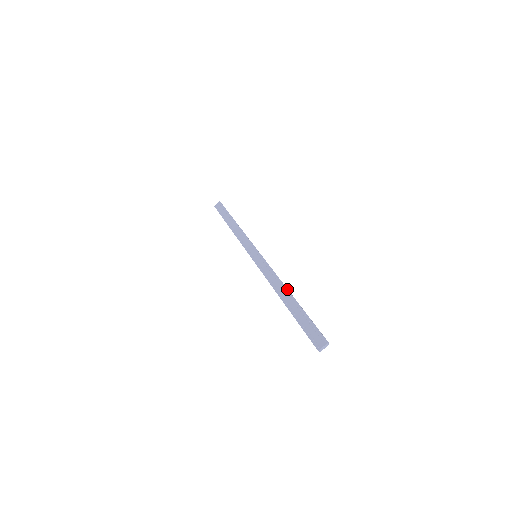
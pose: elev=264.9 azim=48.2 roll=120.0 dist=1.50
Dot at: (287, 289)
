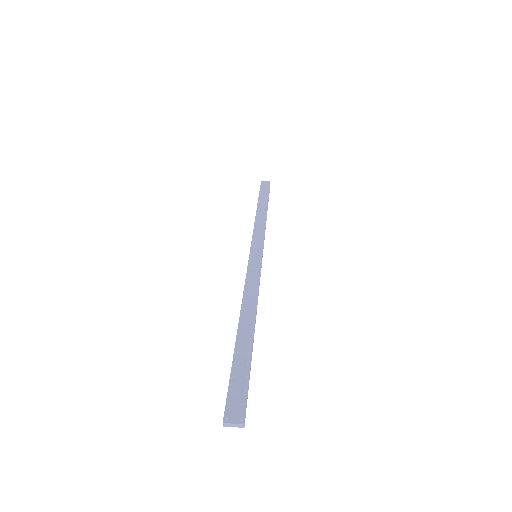
Dot at: occluded
